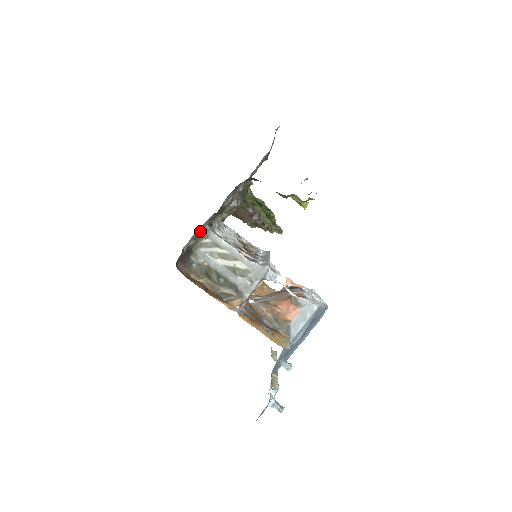
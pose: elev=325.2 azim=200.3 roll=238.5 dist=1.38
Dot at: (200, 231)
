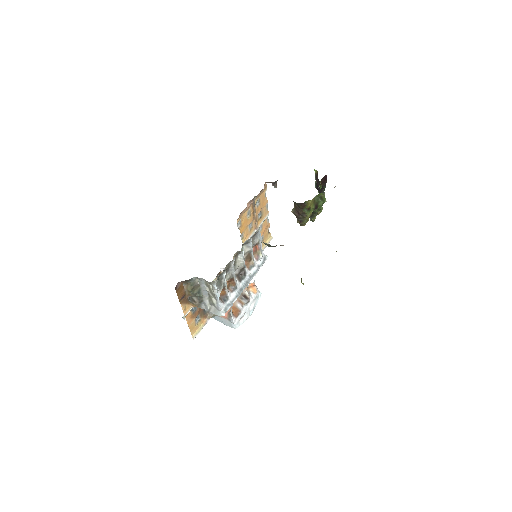
Dot at: occluded
